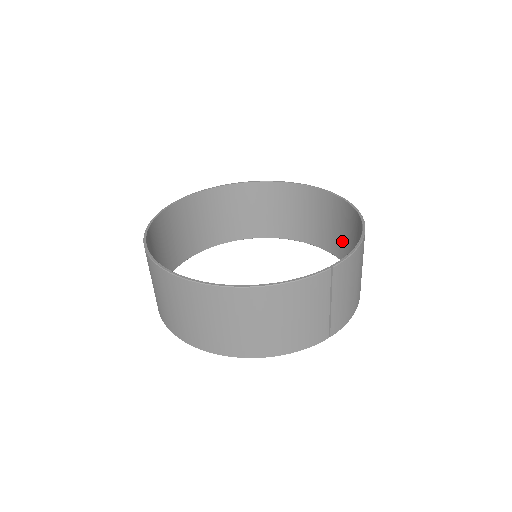
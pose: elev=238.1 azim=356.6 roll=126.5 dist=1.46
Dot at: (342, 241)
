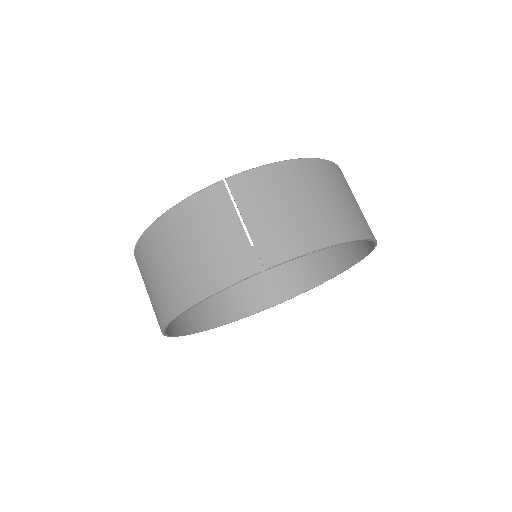
Dot at: occluded
